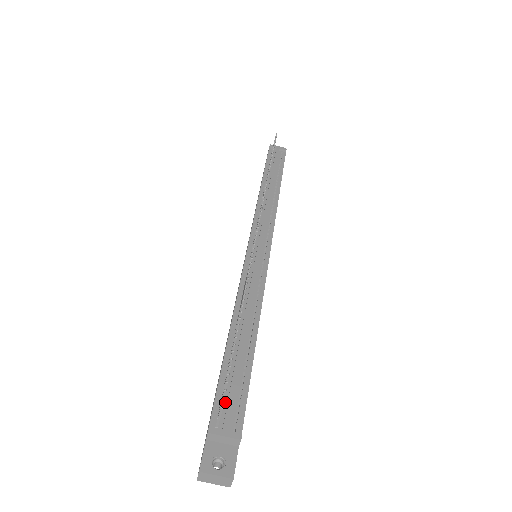
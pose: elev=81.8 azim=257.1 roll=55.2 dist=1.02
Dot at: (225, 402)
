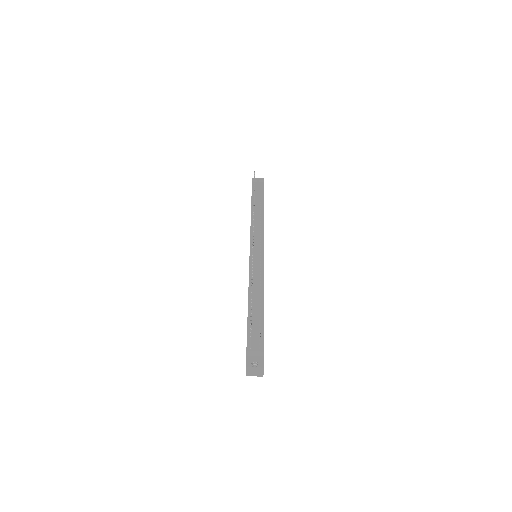
Dot at: (252, 336)
